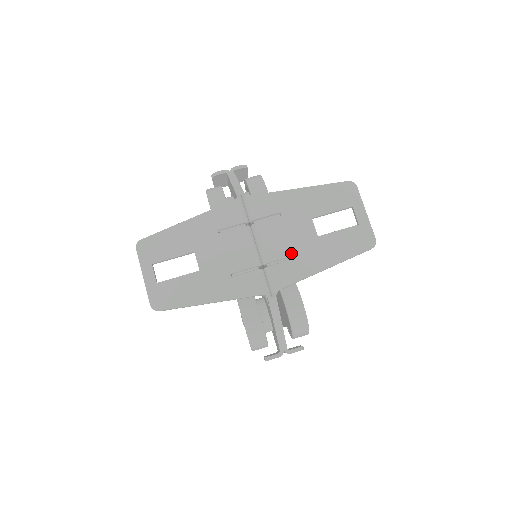
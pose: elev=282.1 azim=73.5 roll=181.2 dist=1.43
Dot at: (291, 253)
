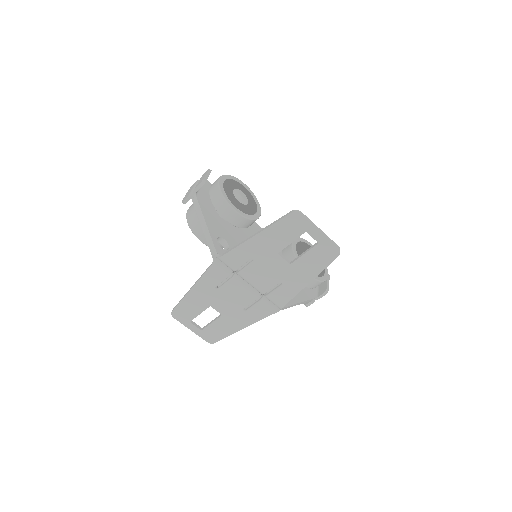
Dot at: (277, 283)
